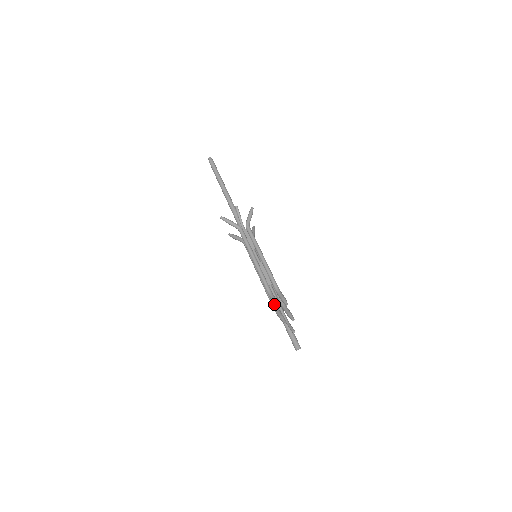
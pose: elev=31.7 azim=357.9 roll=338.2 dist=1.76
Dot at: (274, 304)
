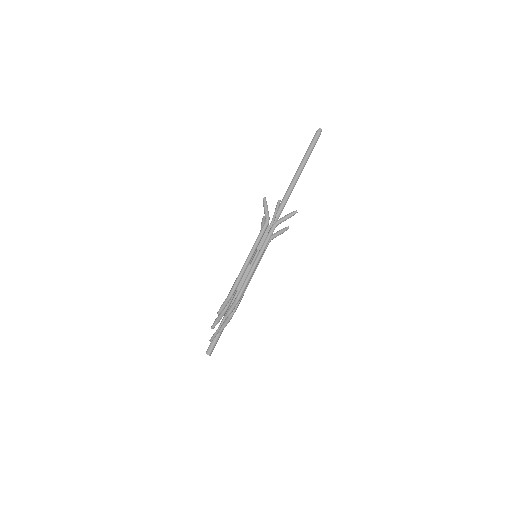
Dot at: occluded
